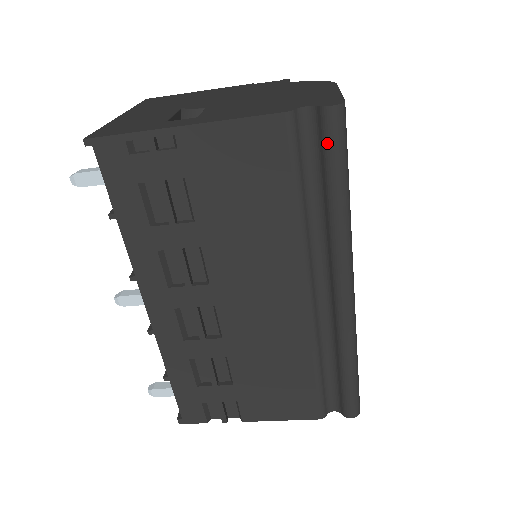
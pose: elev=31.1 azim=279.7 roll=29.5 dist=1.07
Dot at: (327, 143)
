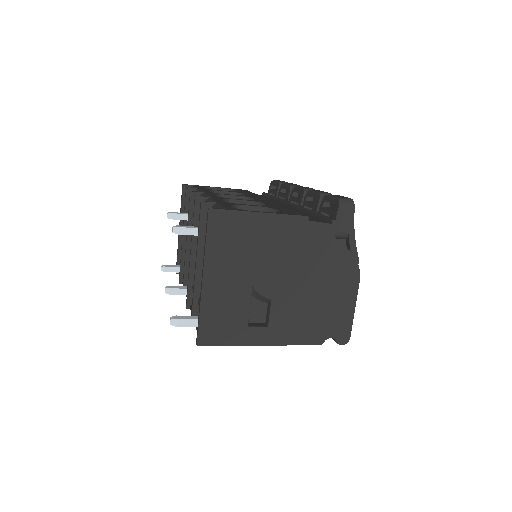
Dot at: occluded
